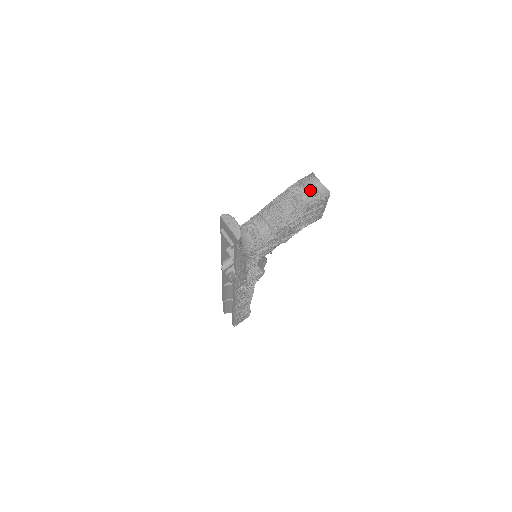
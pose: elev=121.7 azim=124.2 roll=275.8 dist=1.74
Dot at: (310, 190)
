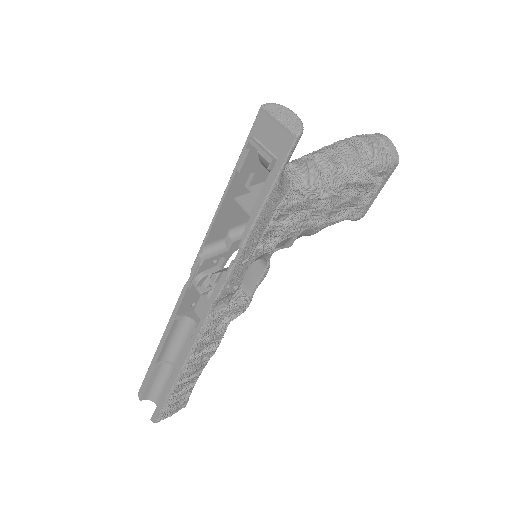
Dot at: (378, 143)
